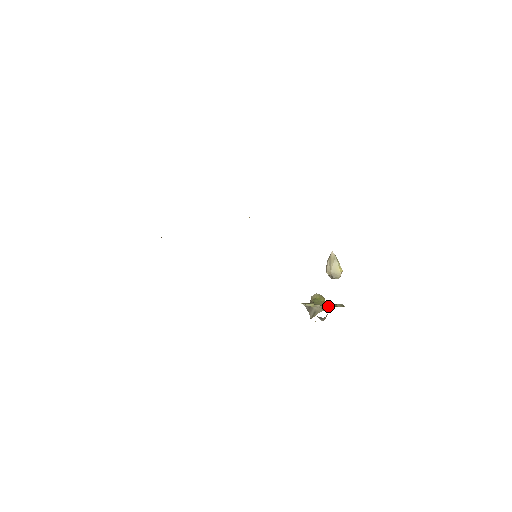
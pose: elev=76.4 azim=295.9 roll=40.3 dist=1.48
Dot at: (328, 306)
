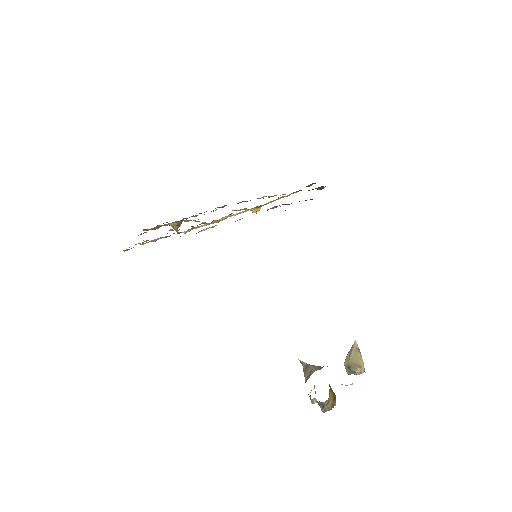
Dot at: occluded
